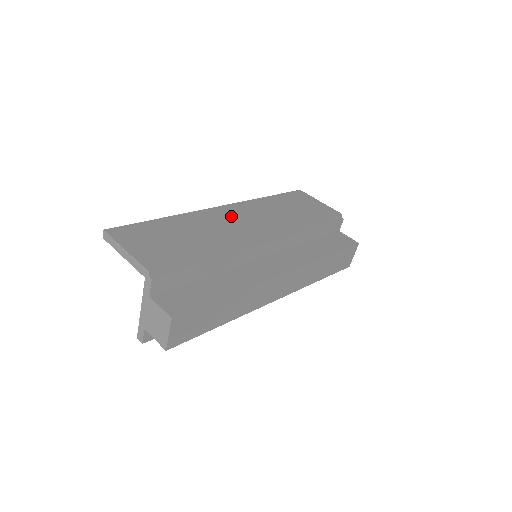
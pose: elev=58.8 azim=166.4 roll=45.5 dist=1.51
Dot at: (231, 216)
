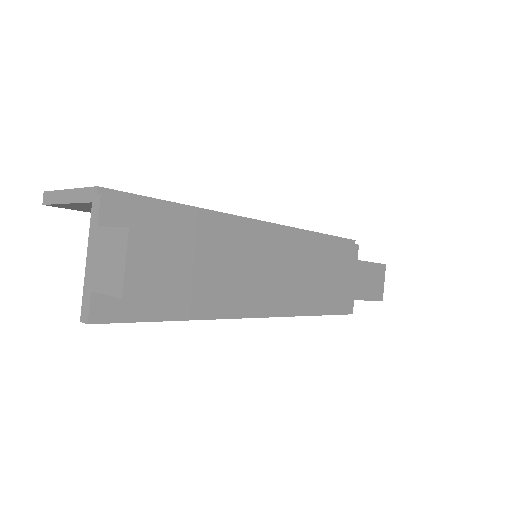
Dot at: occluded
